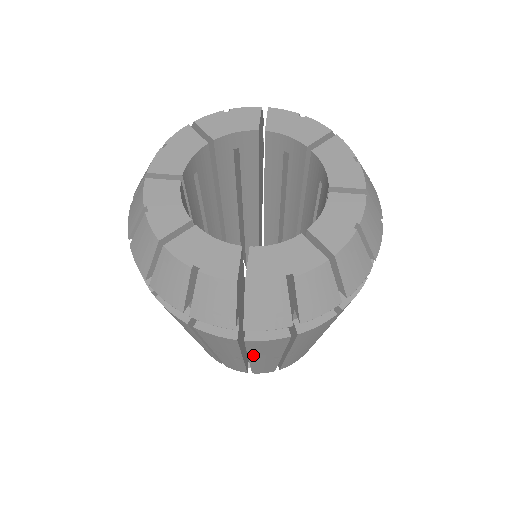
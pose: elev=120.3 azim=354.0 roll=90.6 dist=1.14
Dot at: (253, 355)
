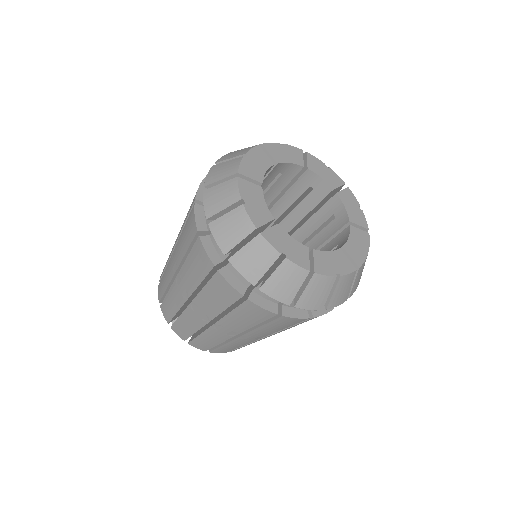
Dot at: (201, 297)
